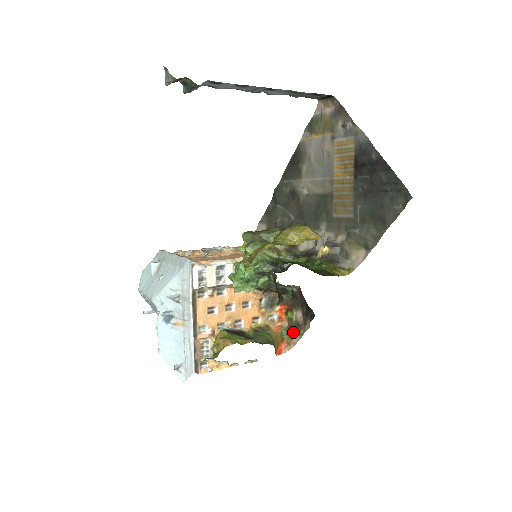
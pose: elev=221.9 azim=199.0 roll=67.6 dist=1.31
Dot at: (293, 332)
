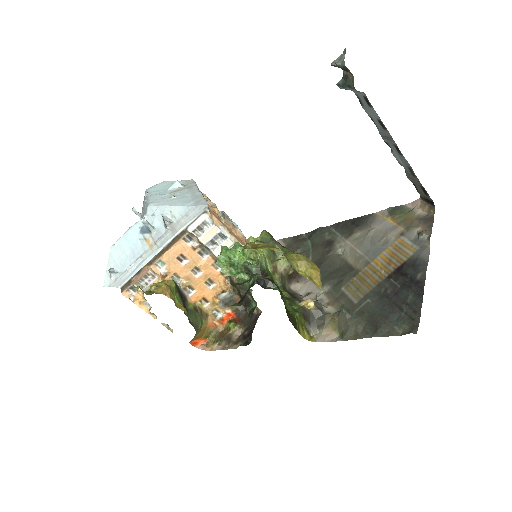
Dot at: (220, 340)
